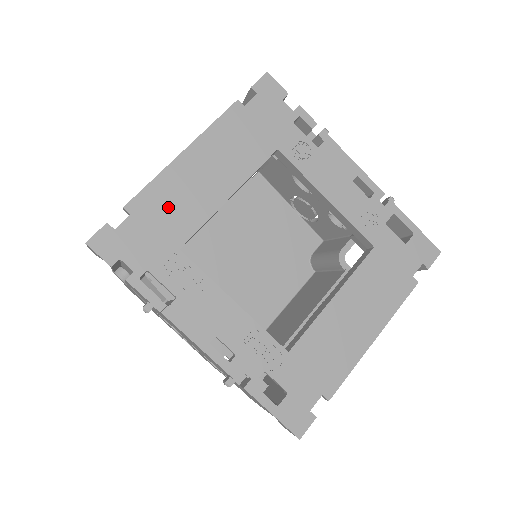
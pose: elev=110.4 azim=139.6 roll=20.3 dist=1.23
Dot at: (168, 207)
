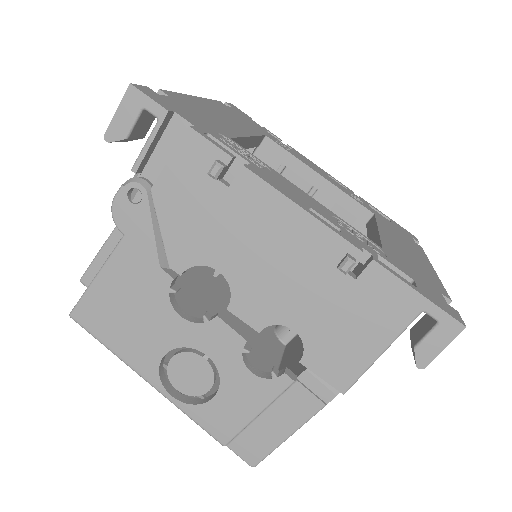
Dot at: (202, 112)
